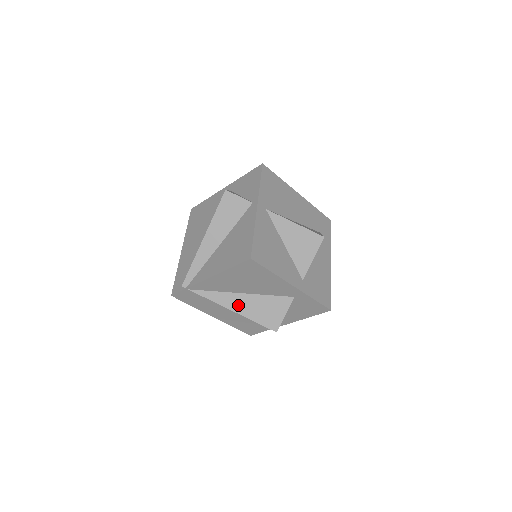
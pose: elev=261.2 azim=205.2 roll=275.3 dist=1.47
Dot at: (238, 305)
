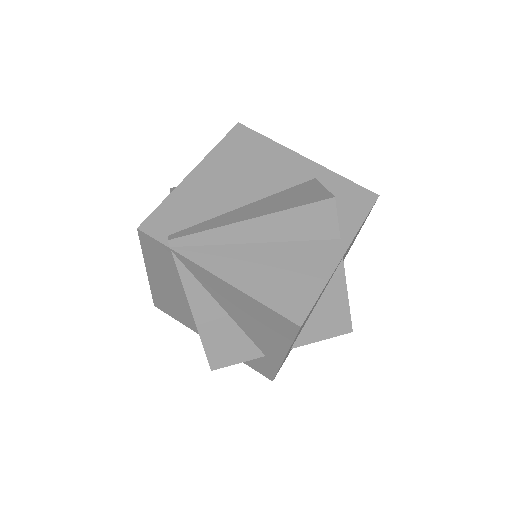
Dot at: (206, 315)
